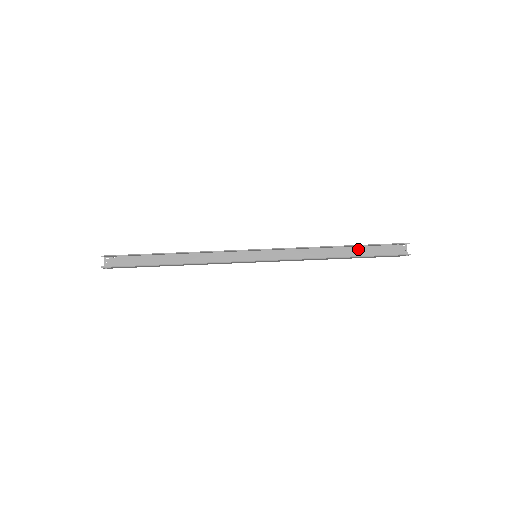
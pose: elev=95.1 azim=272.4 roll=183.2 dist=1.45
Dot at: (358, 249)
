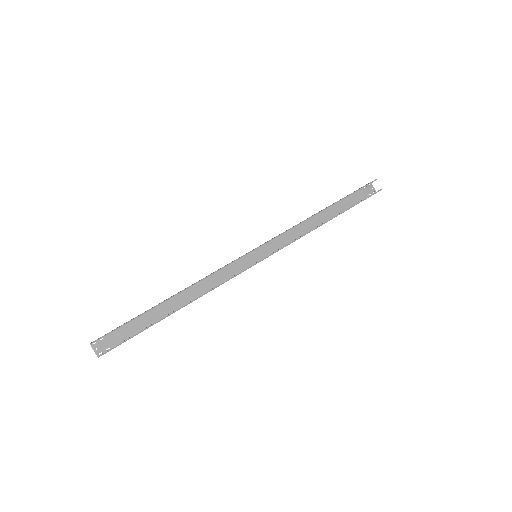
Dot at: (337, 205)
